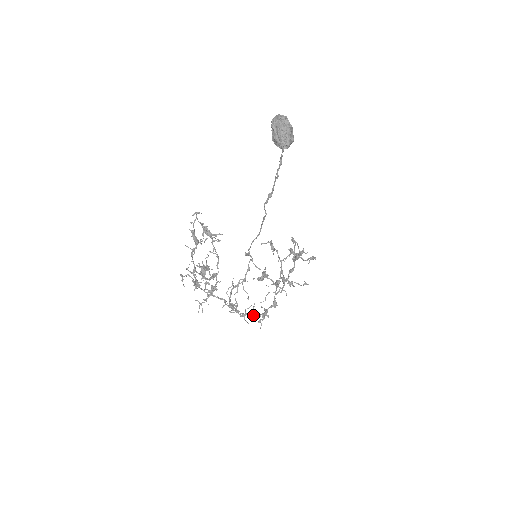
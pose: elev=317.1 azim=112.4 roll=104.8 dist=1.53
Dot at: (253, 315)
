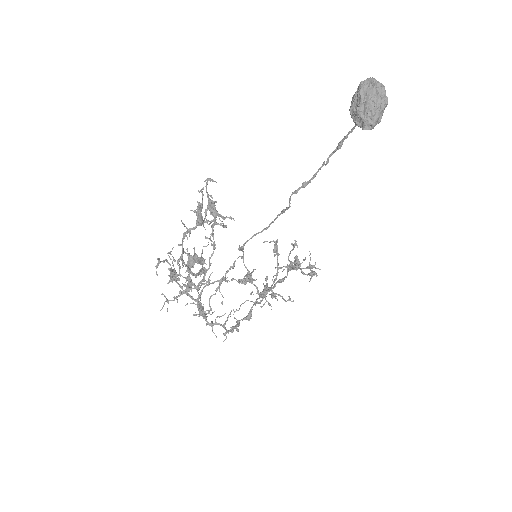
Dot at: (224, 327)
